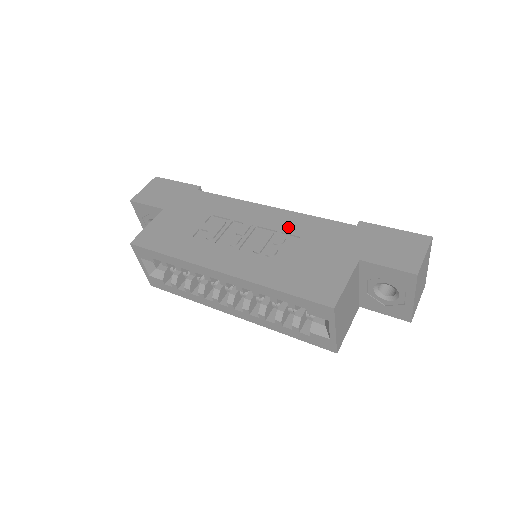
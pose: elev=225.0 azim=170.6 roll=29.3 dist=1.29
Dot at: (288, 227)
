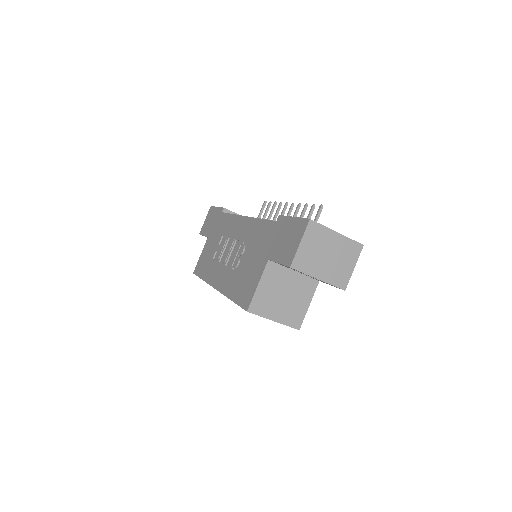
Dot at: (247, 236)
